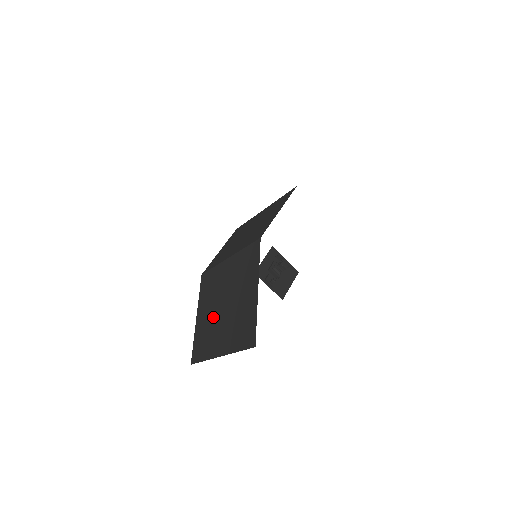
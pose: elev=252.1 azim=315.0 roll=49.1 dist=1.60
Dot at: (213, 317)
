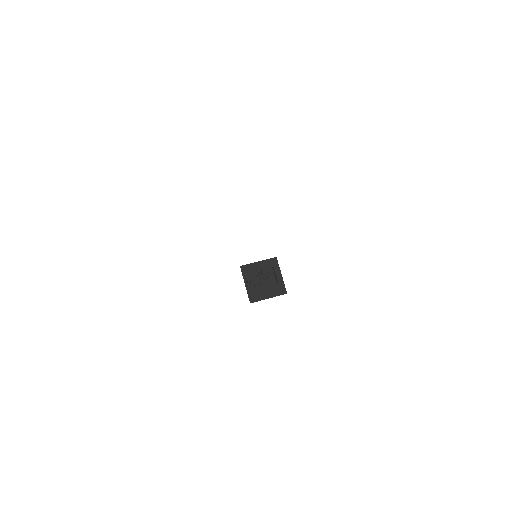
Dot at: occluded
